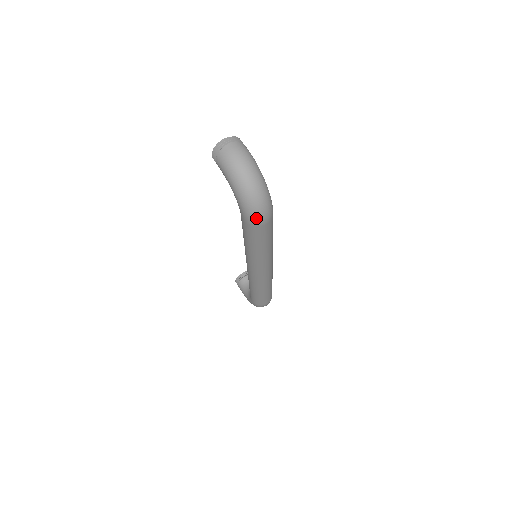
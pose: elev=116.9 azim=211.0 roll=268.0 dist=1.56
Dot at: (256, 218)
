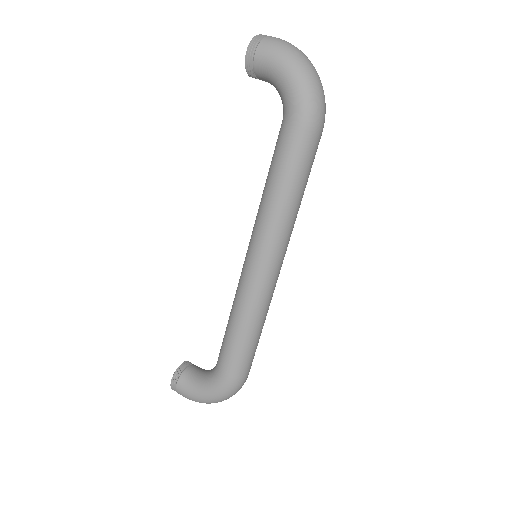
Dot at: (318, 113)
